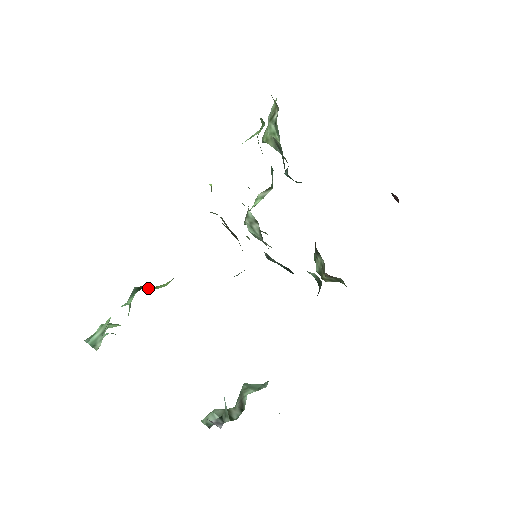
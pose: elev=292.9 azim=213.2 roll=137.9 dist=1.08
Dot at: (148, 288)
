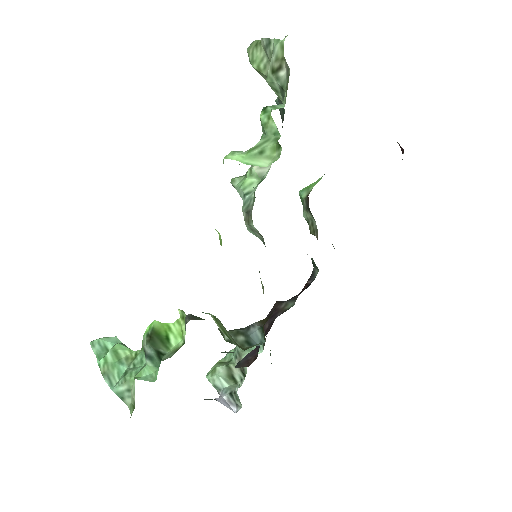
Dot at: (162, 340)
